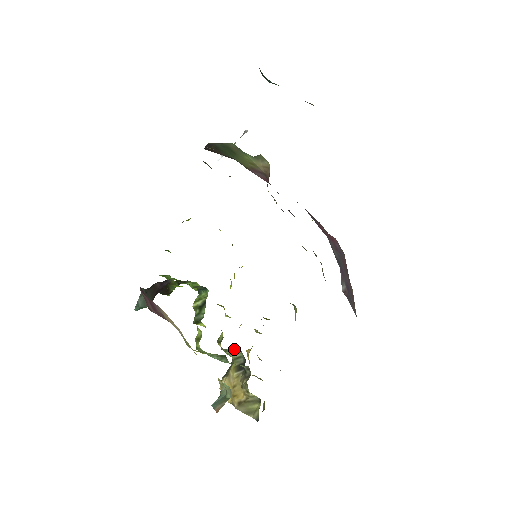
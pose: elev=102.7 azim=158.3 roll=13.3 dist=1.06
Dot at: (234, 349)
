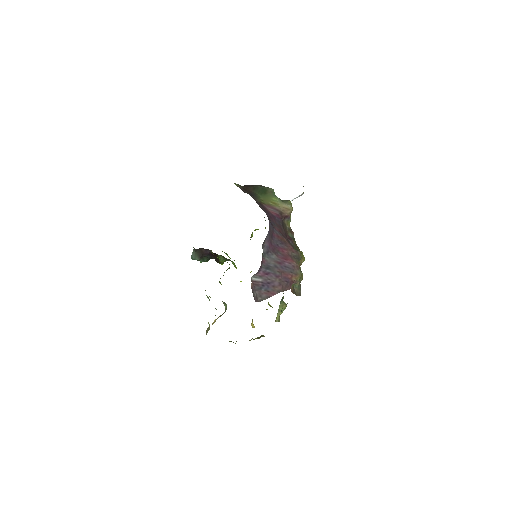
Dot at: (225, 303)
